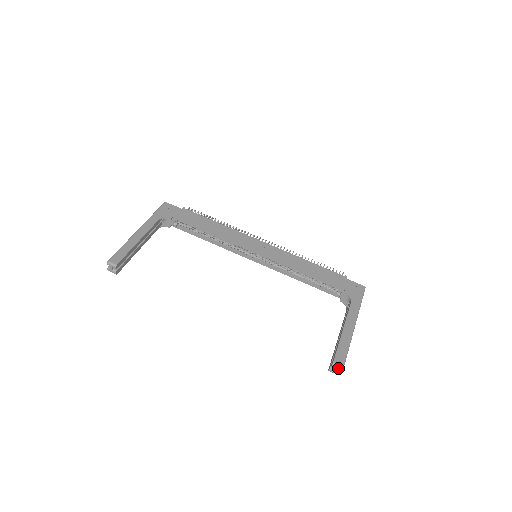
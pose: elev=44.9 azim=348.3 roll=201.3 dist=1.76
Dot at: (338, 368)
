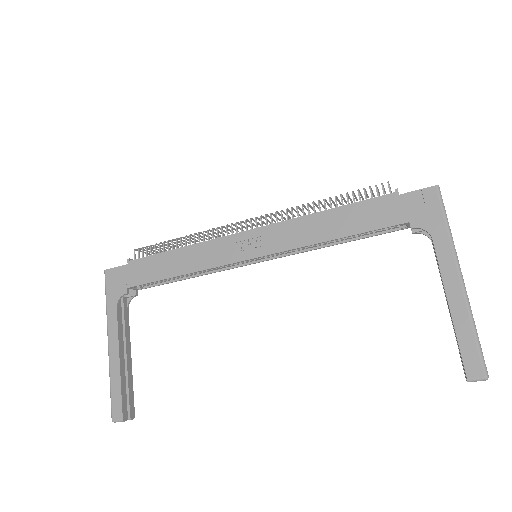
Dot at: occluded
